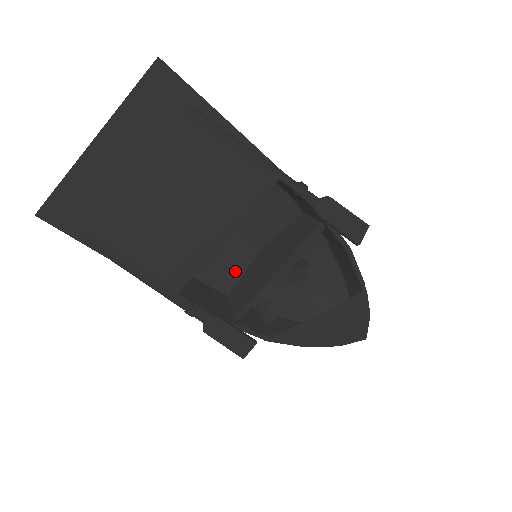
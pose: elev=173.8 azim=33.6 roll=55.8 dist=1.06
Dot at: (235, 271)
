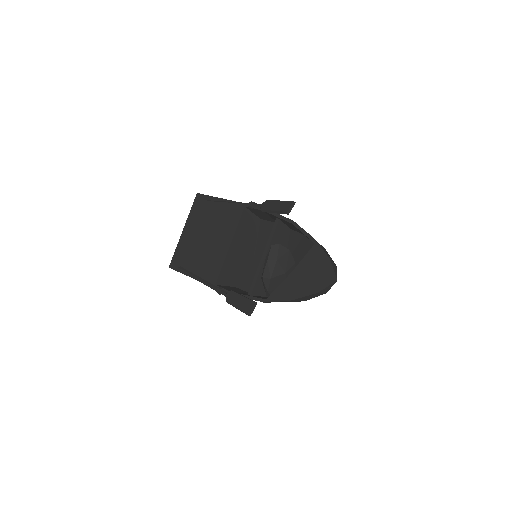
Dot at: occluded
